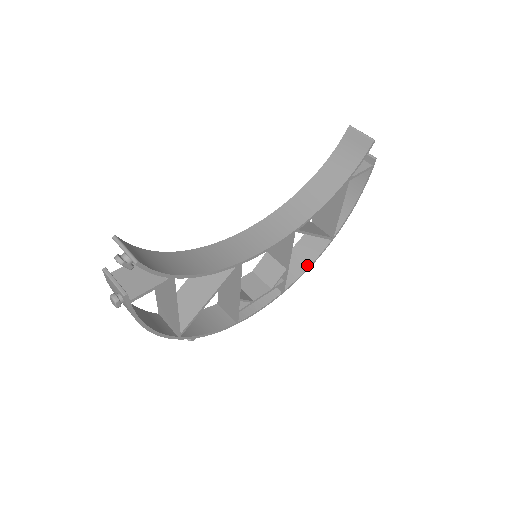
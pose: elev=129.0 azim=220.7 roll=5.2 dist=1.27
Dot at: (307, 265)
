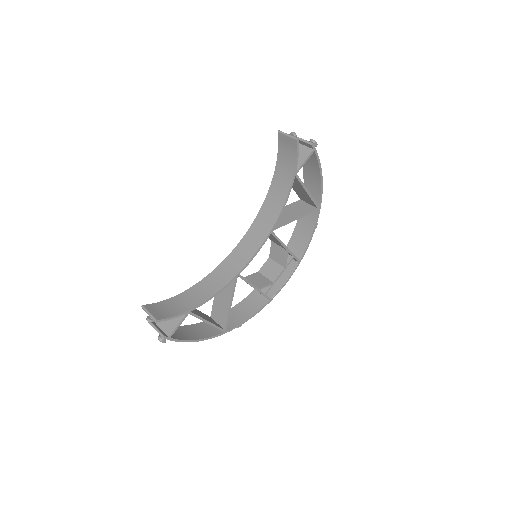
Dot at: (310, 235)
